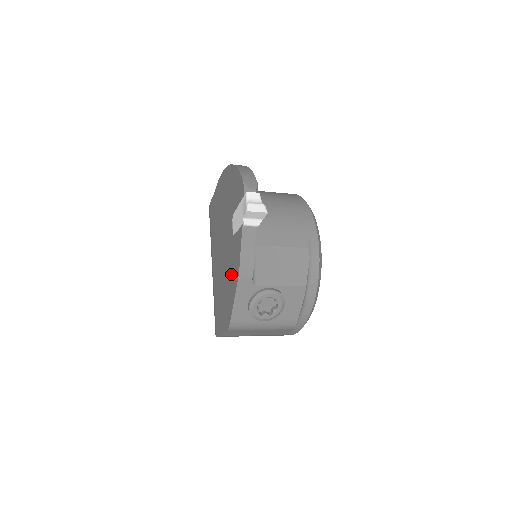
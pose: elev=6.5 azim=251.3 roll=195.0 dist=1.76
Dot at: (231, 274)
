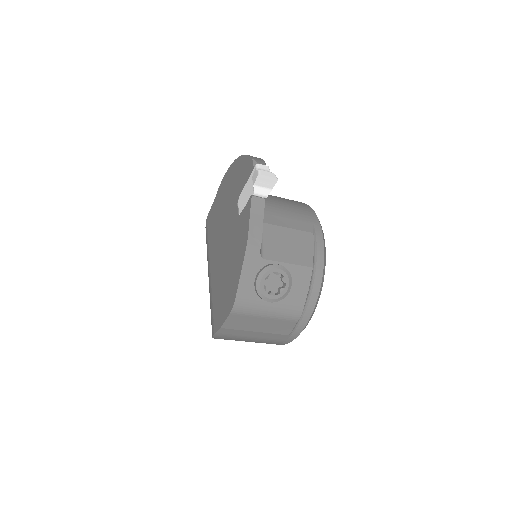
Dot at: (236, 252)
